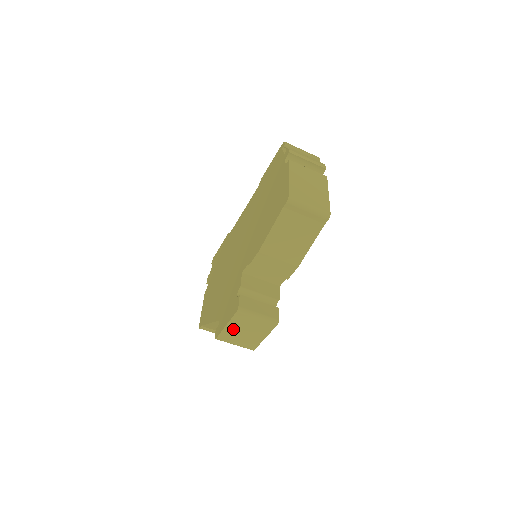
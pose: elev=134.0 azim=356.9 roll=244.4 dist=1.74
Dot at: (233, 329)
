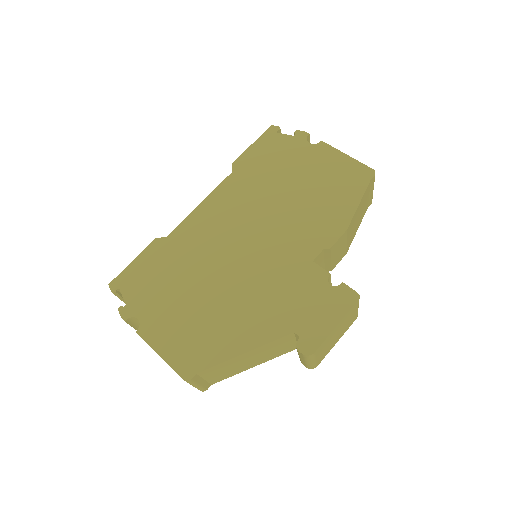
Dot at: (335, 331)
